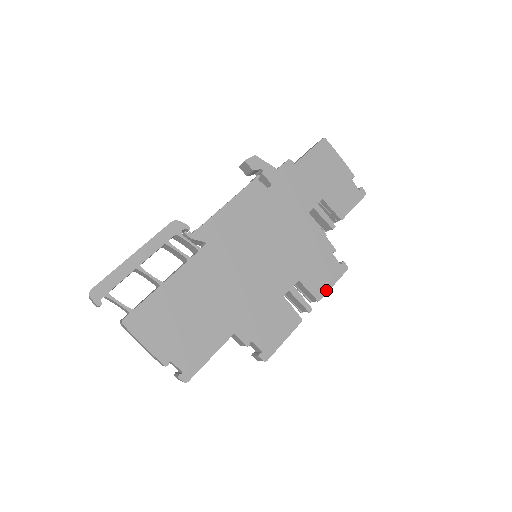
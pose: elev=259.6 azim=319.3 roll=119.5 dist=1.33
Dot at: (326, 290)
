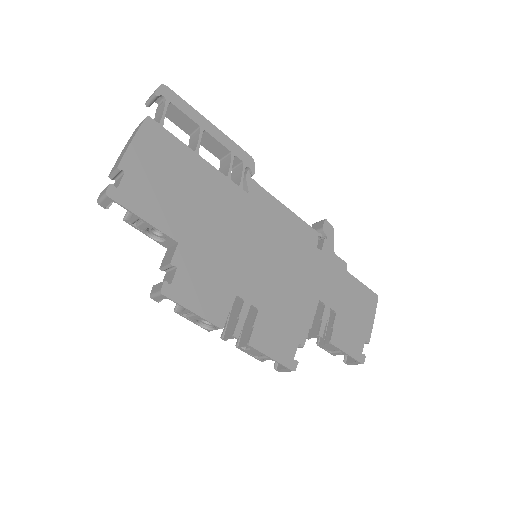
Dot at: (263, 350)
